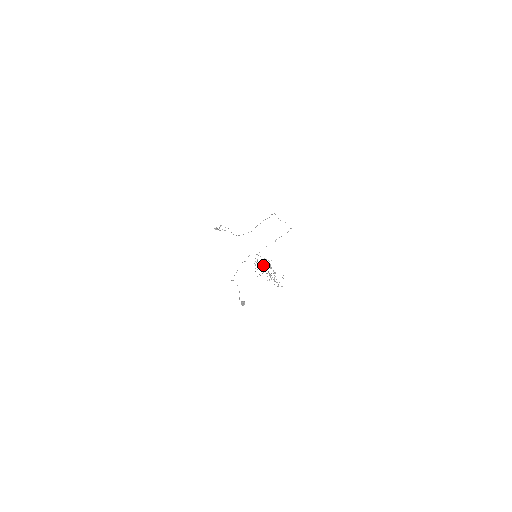
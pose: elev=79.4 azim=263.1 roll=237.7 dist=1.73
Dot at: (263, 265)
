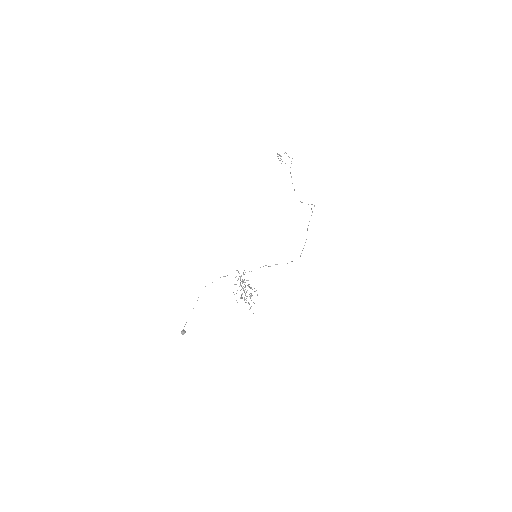
Dot at: occluded
